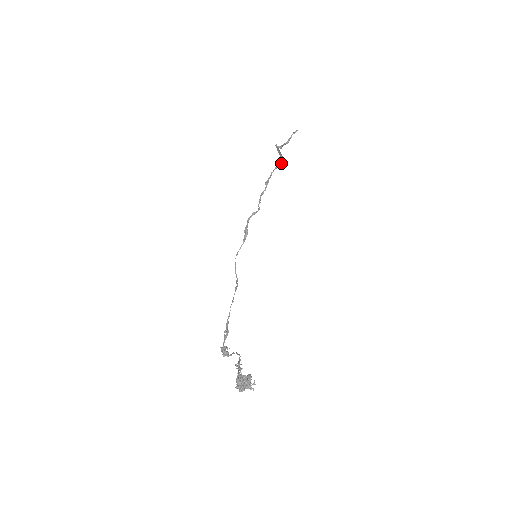
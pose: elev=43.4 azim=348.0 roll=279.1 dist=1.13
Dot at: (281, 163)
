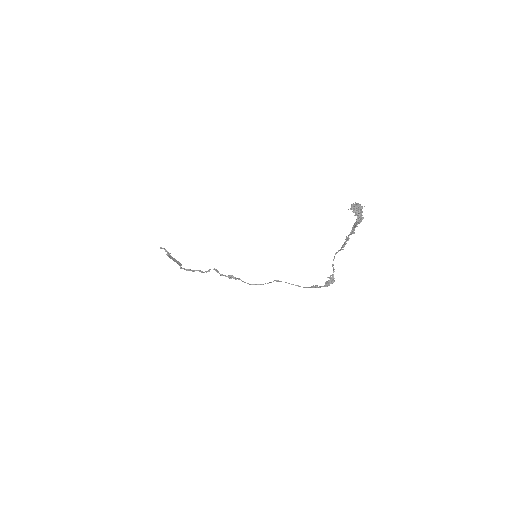
Dot at: (180, 267)
